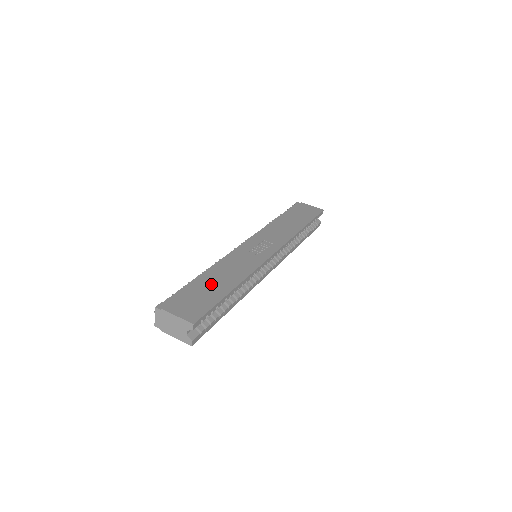
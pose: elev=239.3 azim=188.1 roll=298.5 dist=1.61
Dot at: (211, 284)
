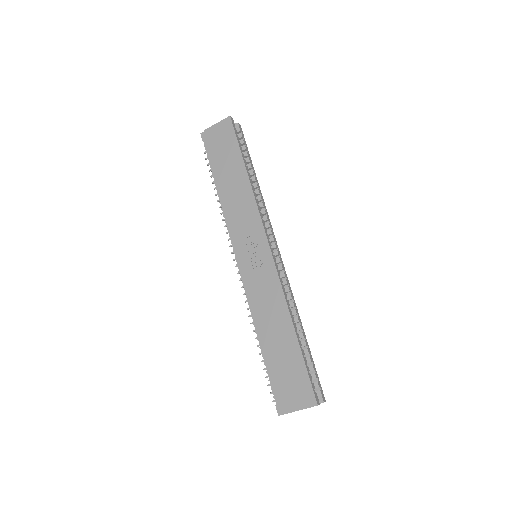
Dot at: (278, 348)
